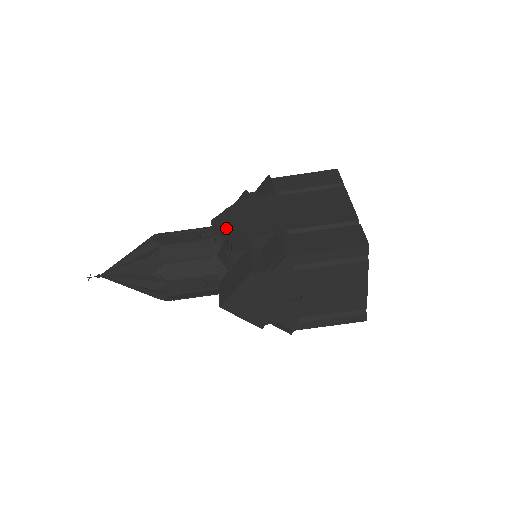
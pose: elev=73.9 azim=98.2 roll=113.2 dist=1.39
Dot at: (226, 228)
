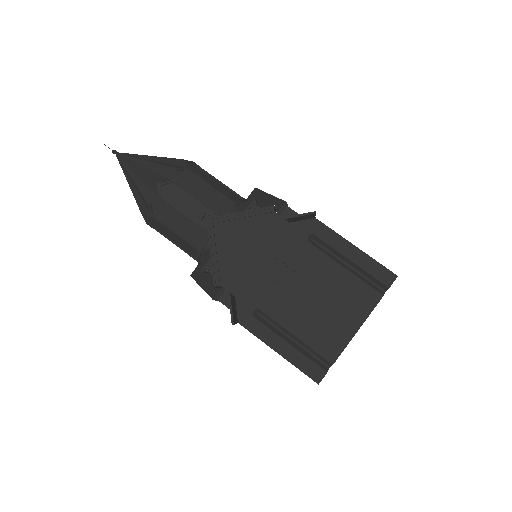
Dot at: occluded
